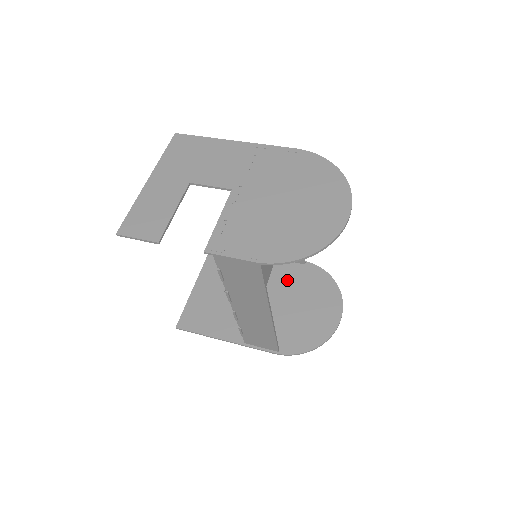
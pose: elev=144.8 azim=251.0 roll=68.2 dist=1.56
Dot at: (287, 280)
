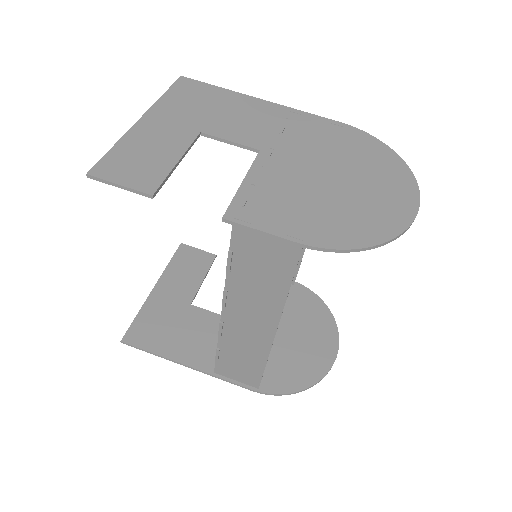
Dot at: occluded
